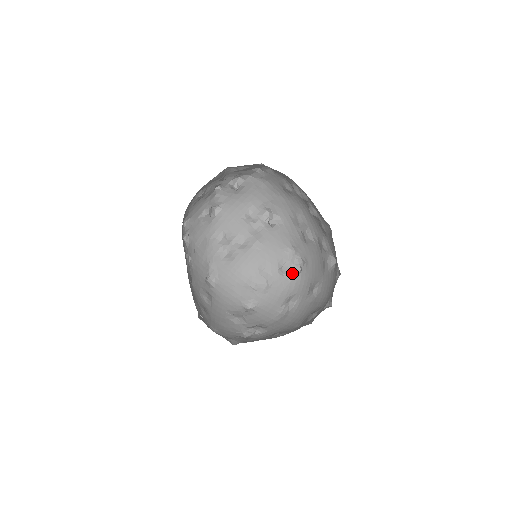
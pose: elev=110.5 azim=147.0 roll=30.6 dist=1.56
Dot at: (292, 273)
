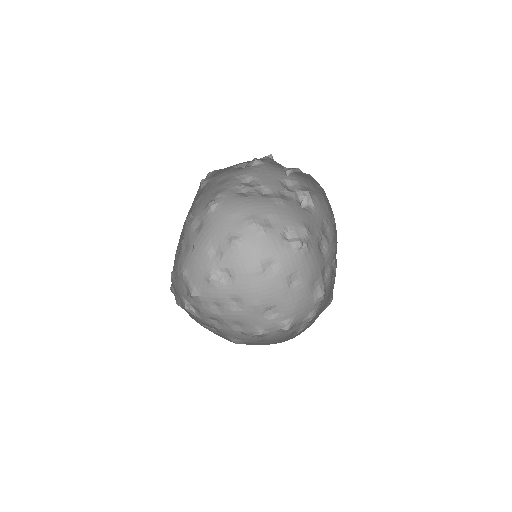
Dot at: (291, 243)
